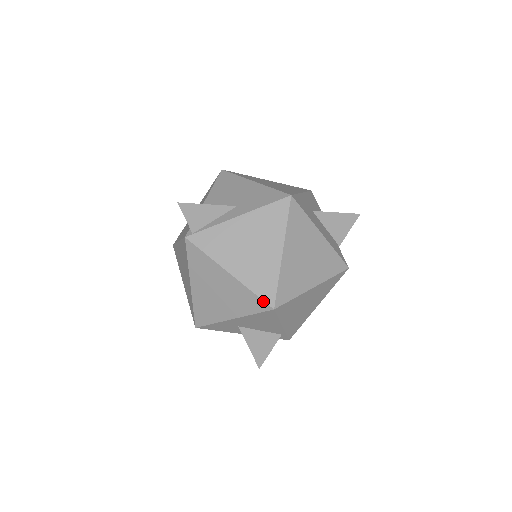
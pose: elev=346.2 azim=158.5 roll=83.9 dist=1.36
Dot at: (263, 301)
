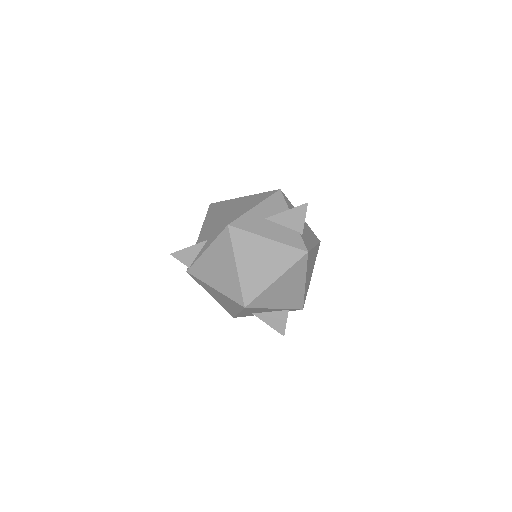
Dot at: (237, 303)
